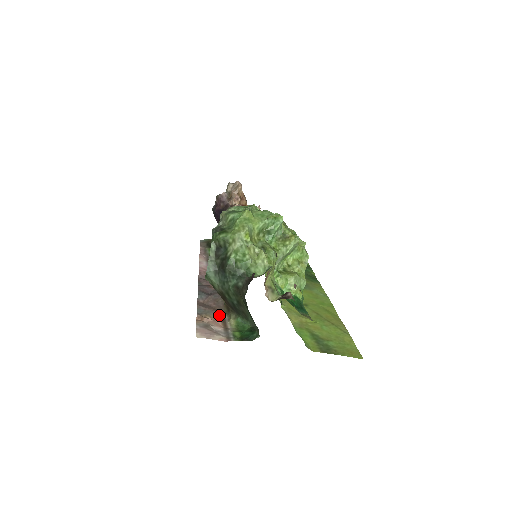
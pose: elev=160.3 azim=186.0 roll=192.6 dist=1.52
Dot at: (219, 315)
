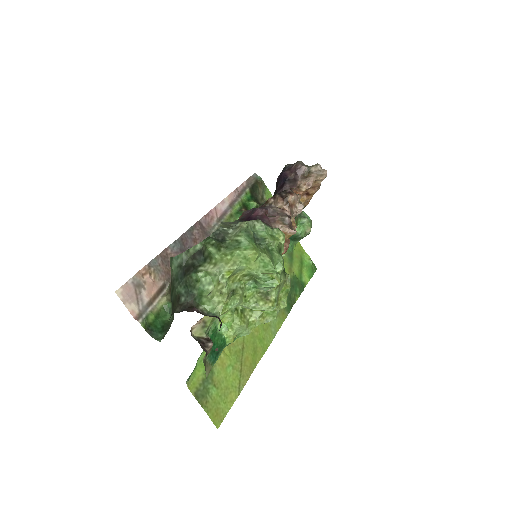
Dot at: (163, 282)
